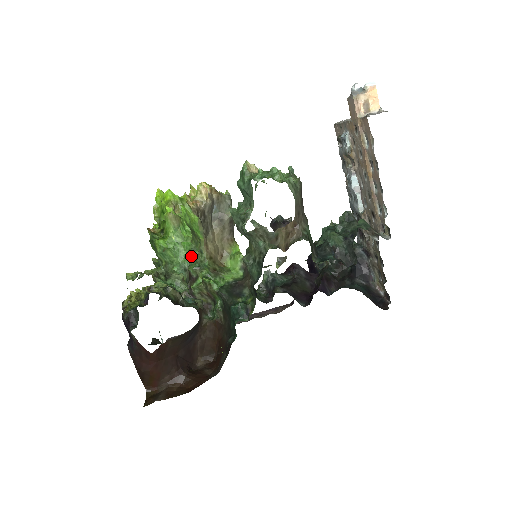
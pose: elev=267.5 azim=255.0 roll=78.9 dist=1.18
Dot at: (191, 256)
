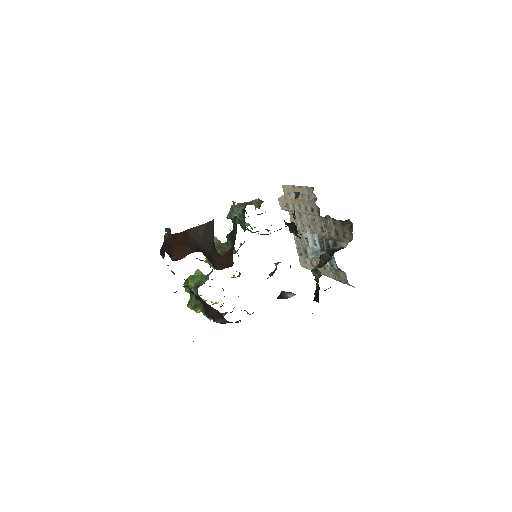
Dot at: occluded
